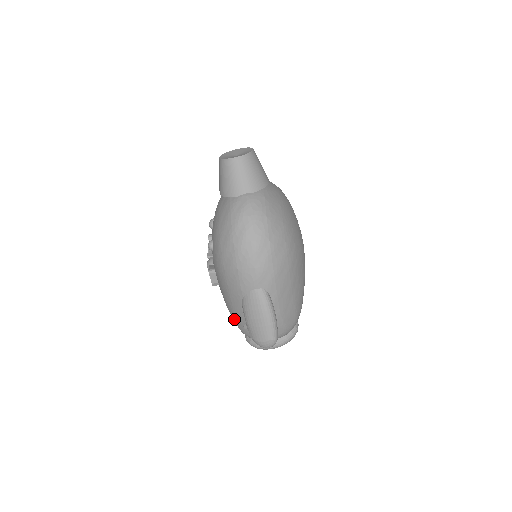
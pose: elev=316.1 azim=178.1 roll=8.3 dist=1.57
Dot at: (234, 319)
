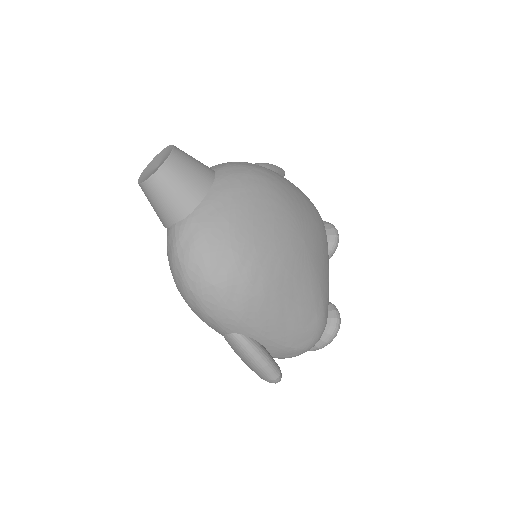
Dot at: occluded
